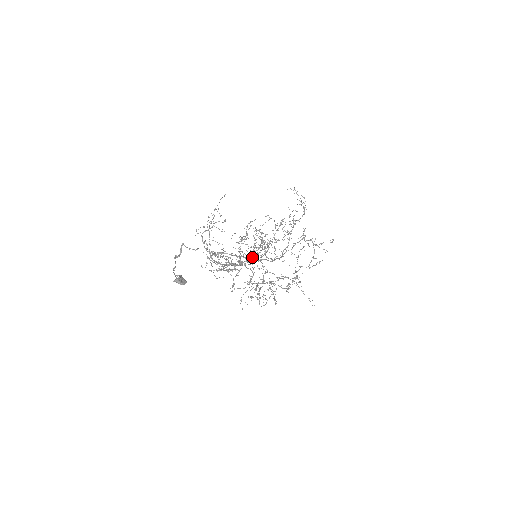
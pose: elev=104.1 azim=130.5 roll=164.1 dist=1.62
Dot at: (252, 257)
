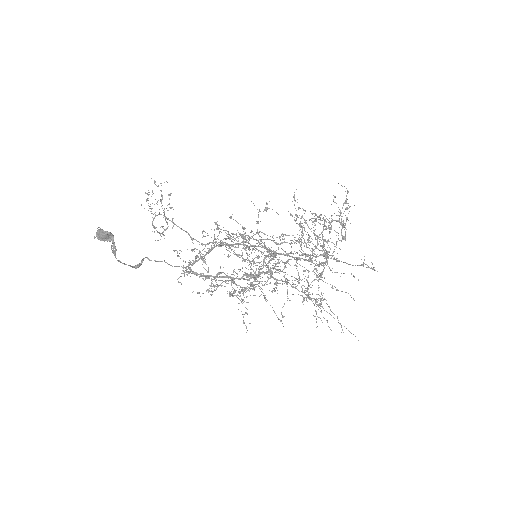
Dot at: occluded
